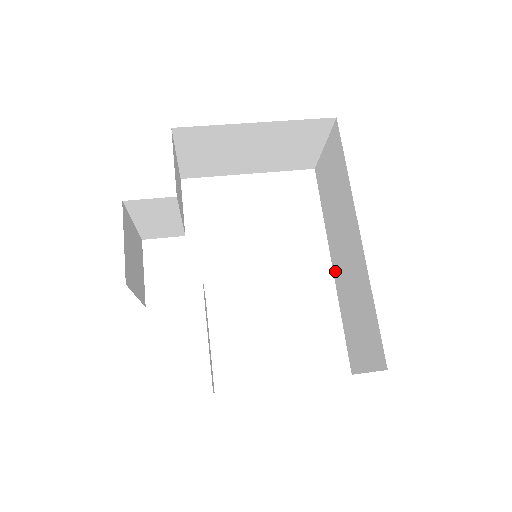
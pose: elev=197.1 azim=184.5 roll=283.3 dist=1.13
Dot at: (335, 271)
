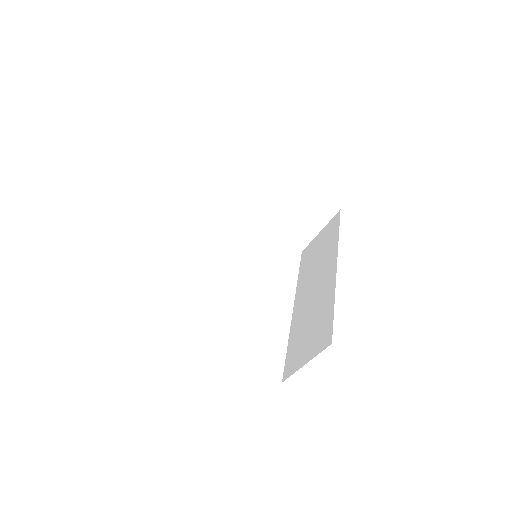
Dot at: (296, 310)
